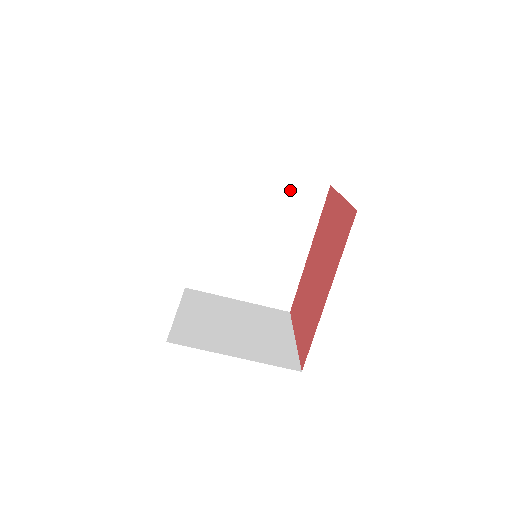
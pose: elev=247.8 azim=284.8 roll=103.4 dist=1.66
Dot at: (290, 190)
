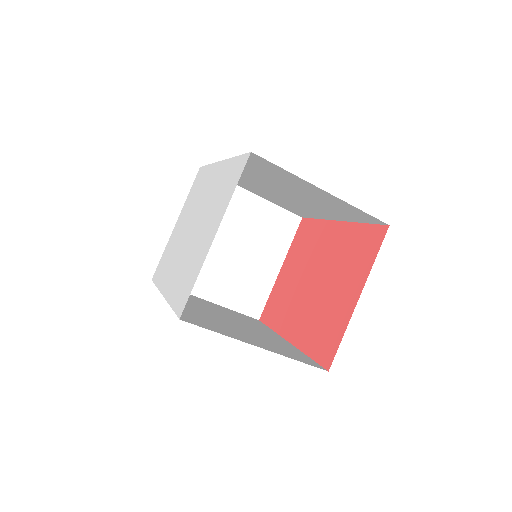
Dot at: (338, 204)
